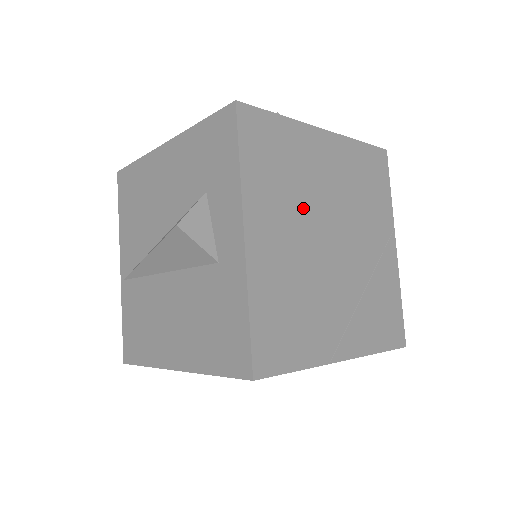
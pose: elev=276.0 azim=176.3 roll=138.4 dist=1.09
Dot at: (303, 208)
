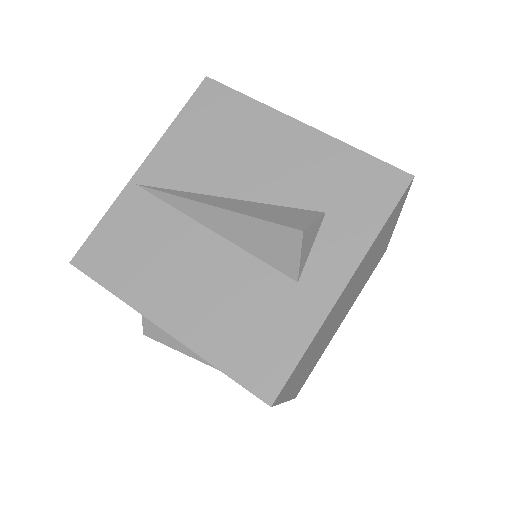
Dot at: occluded
